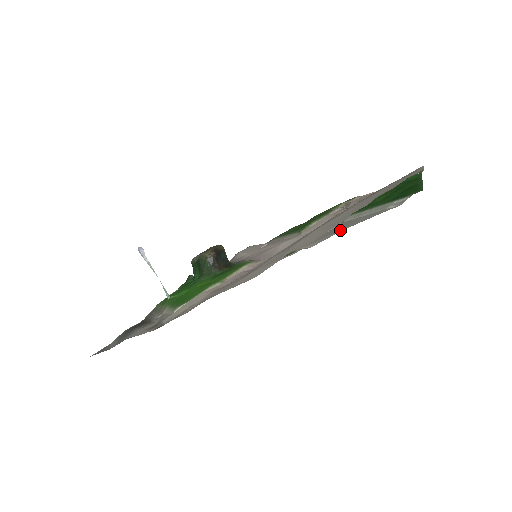
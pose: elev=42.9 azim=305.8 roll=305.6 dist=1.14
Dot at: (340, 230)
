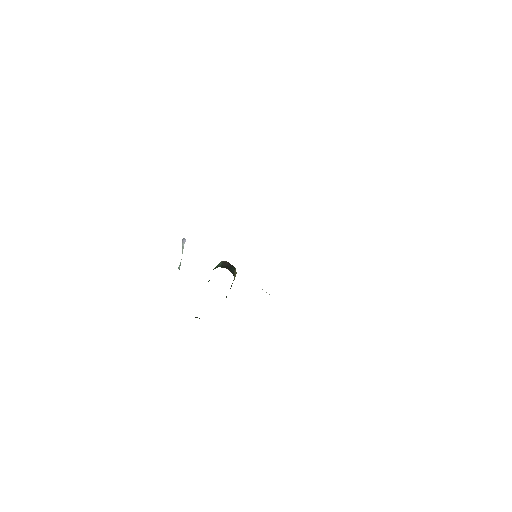
Dot at: occluded
